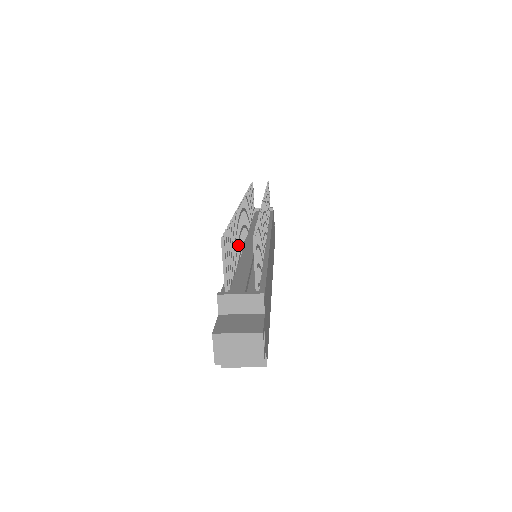
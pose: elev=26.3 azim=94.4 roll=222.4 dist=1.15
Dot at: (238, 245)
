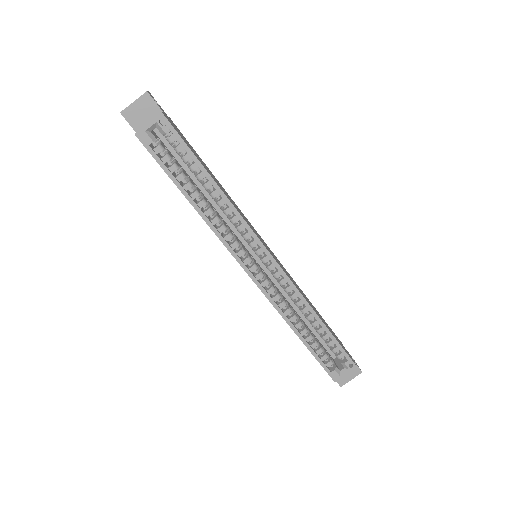
Dot at: occluded
